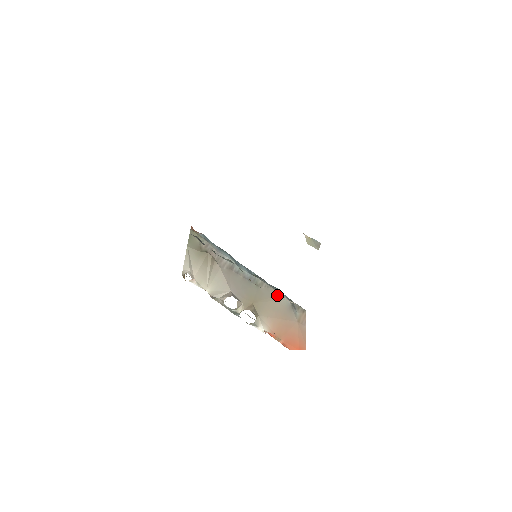
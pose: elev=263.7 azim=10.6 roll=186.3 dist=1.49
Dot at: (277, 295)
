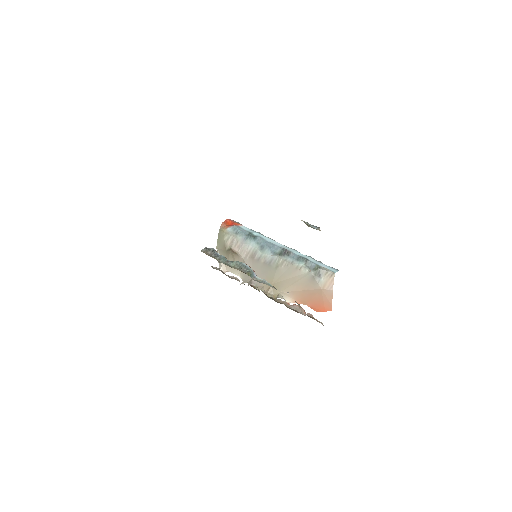
Dot at: (297, 271)
